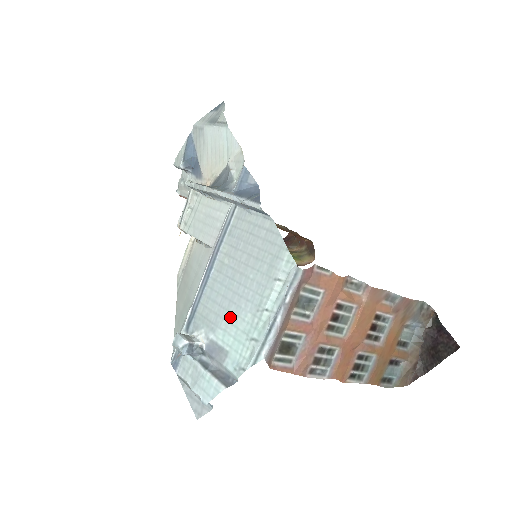
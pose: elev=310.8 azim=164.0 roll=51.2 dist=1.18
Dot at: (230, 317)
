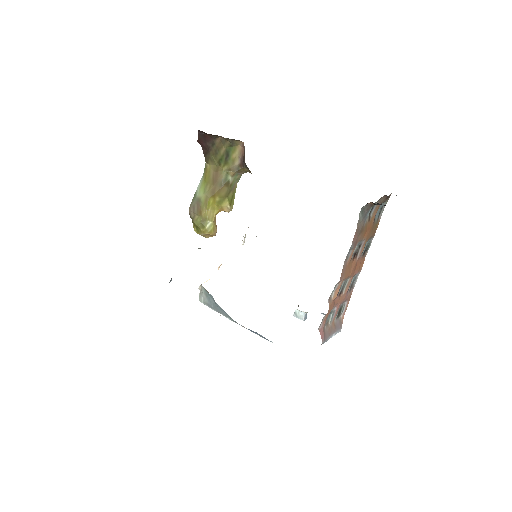
Dot at: occluded
